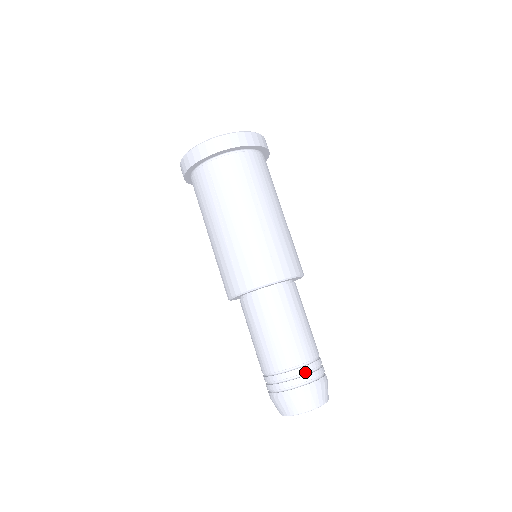
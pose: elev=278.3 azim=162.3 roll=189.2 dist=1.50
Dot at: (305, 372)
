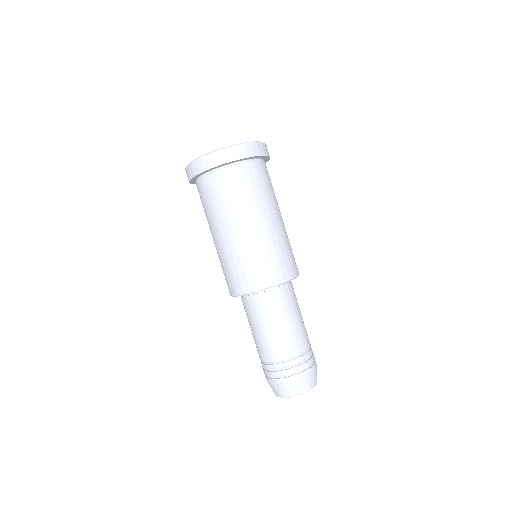
Dot at: (311, 354)
